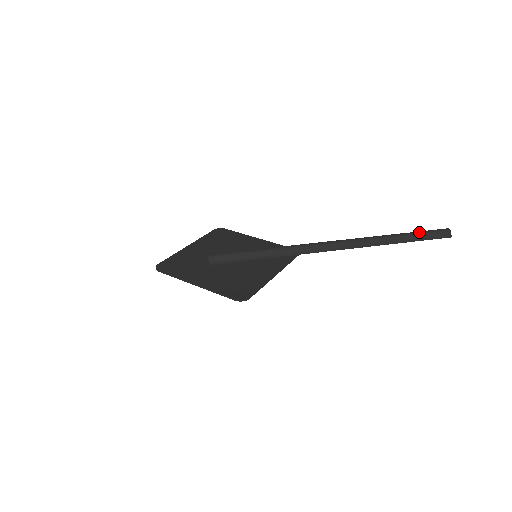
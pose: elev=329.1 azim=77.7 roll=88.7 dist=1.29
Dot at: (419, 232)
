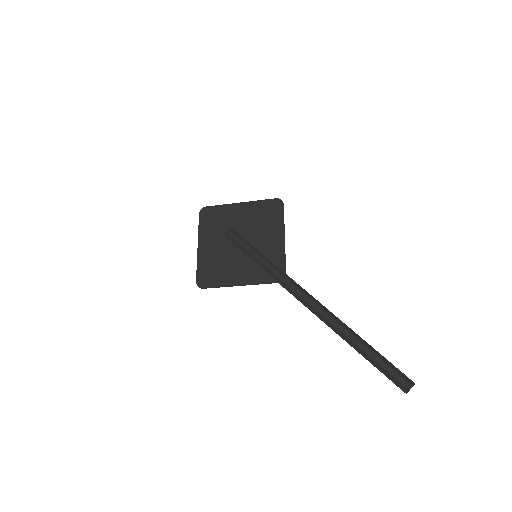
Dot at: (380, 362)
